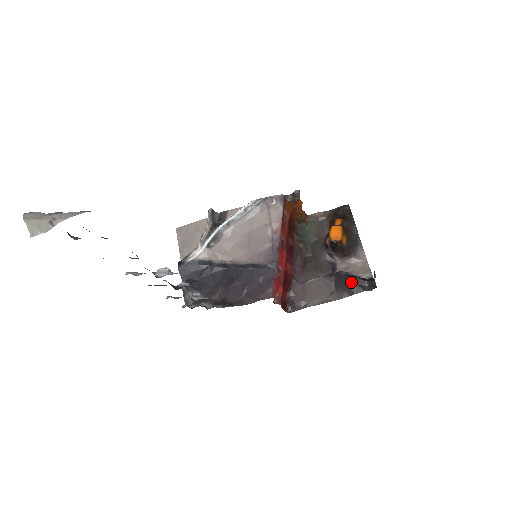
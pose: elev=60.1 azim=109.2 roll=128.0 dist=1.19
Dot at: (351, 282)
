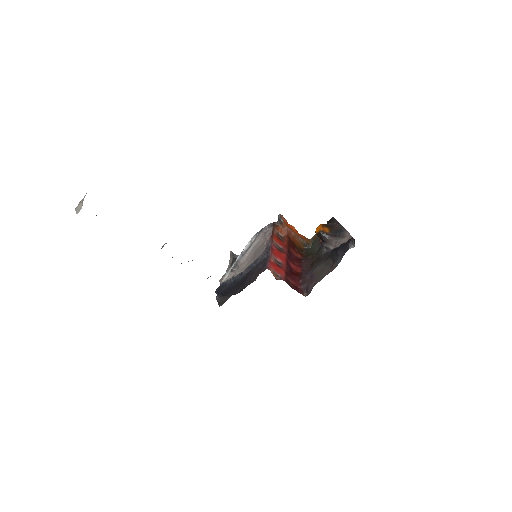
Dot at: (338, 249)
